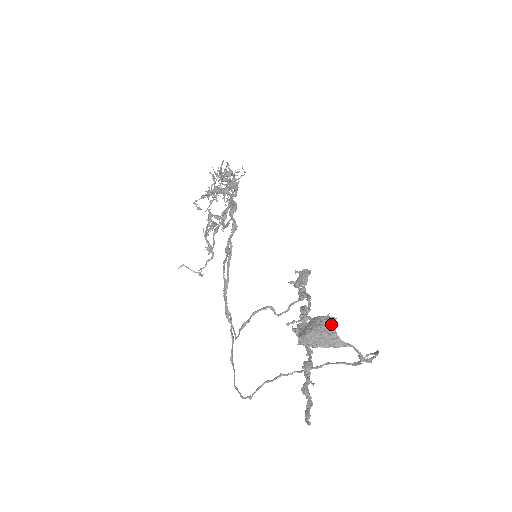
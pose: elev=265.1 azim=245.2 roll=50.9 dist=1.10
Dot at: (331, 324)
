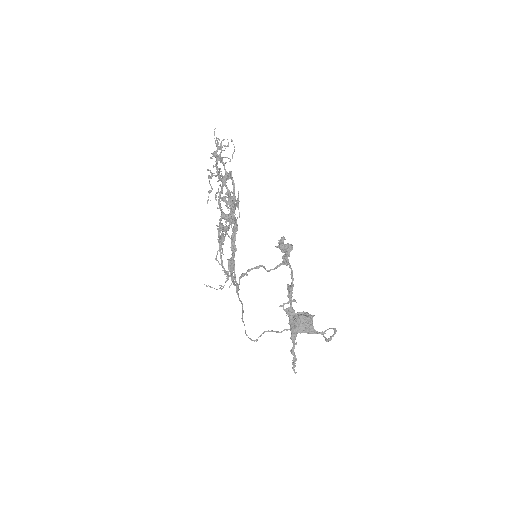
Dot at: (311, 322)
